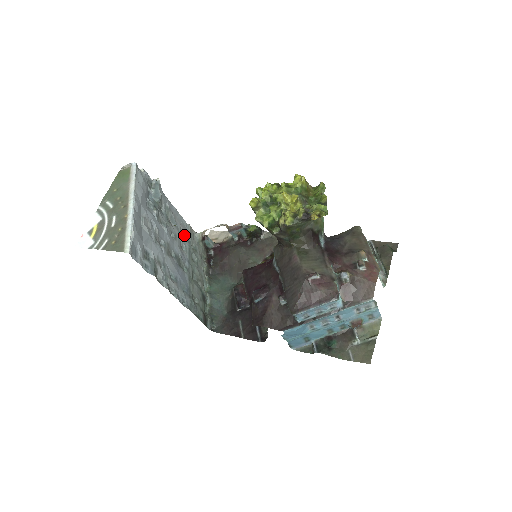
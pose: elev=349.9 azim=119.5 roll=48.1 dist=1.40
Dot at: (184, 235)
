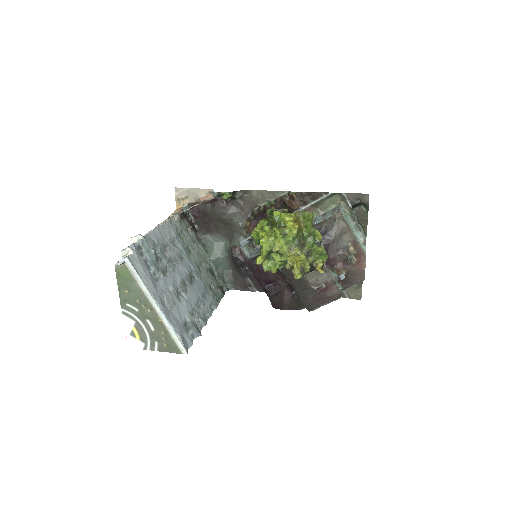
Dot at: (174, 240)
